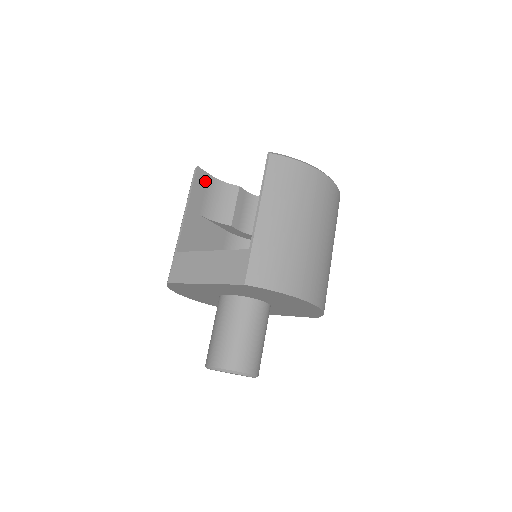
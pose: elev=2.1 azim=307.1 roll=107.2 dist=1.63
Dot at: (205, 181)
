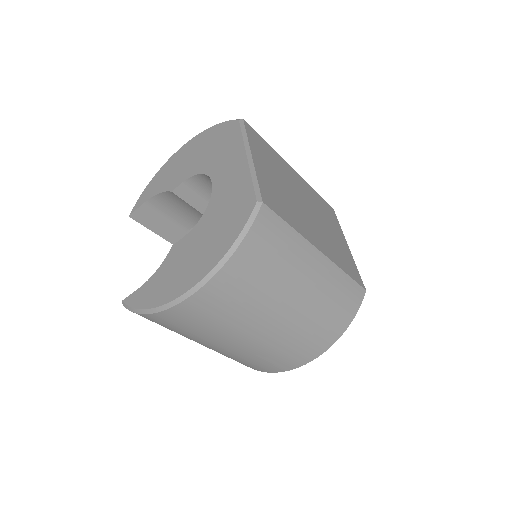
Dot at: (150, 212)
